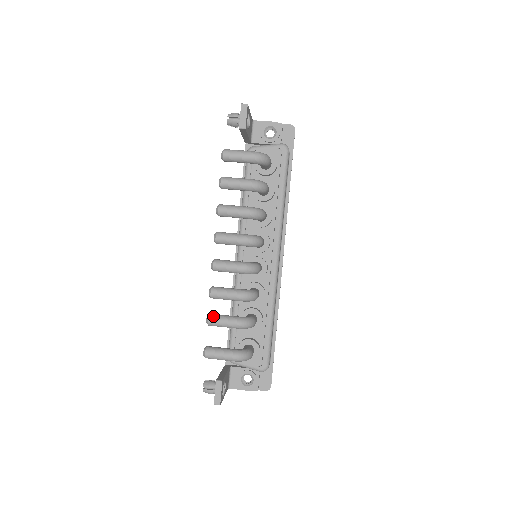
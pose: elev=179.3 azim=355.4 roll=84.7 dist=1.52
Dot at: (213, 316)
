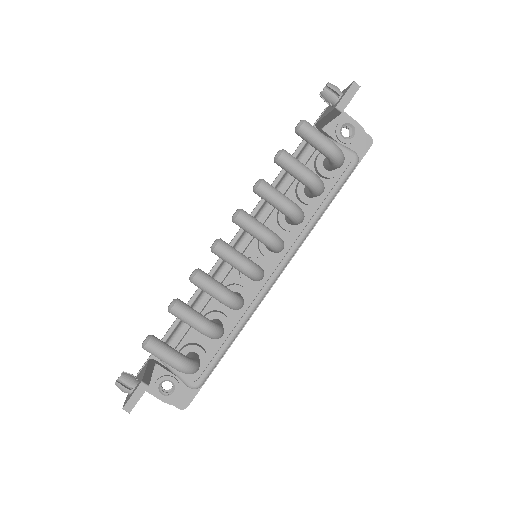
Dot at: (181, 304)
